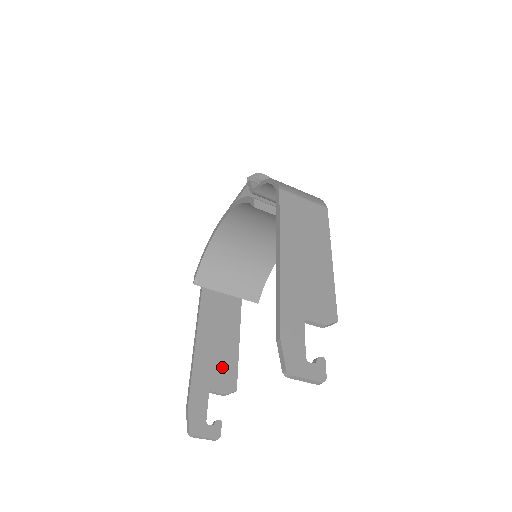
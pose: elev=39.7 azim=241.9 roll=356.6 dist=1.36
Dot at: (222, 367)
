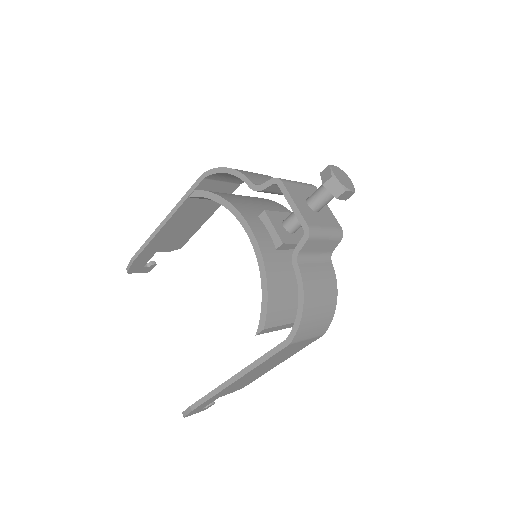
Dot at: (178, 237)
